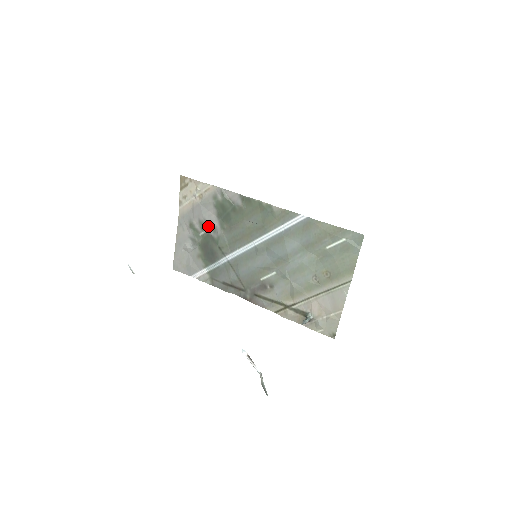
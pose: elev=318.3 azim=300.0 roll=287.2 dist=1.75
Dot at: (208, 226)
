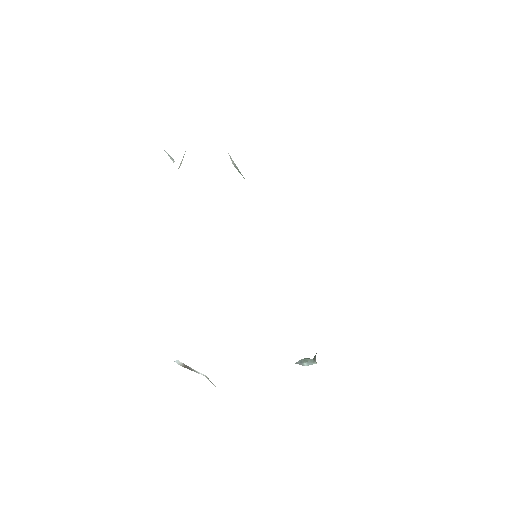
Dot at: occluded
